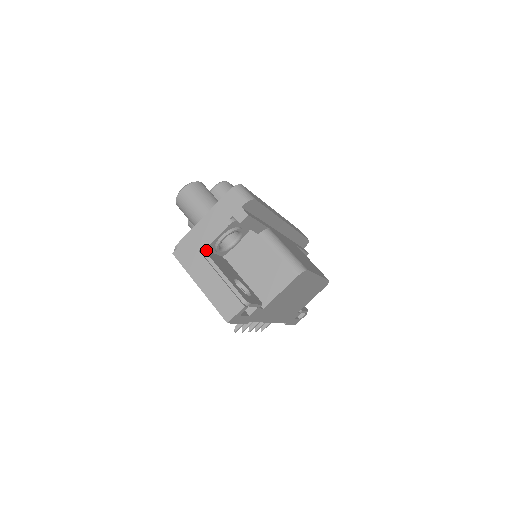
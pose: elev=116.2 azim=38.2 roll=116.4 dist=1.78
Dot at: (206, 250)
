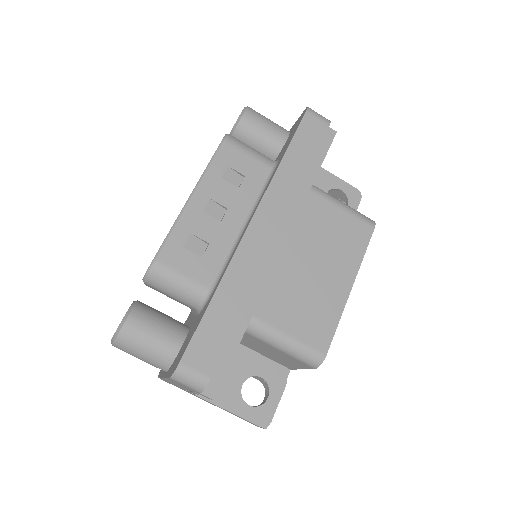
Dot at: occluded
